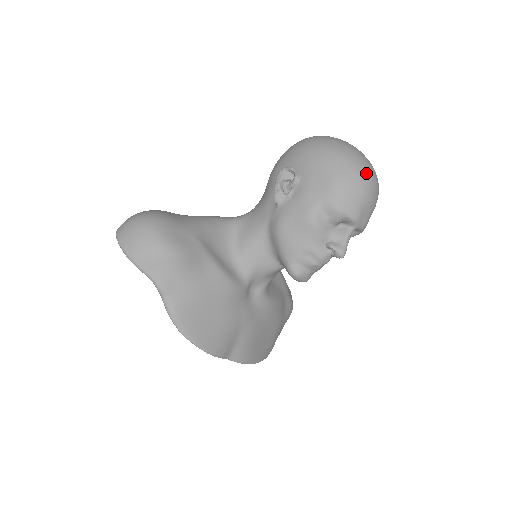
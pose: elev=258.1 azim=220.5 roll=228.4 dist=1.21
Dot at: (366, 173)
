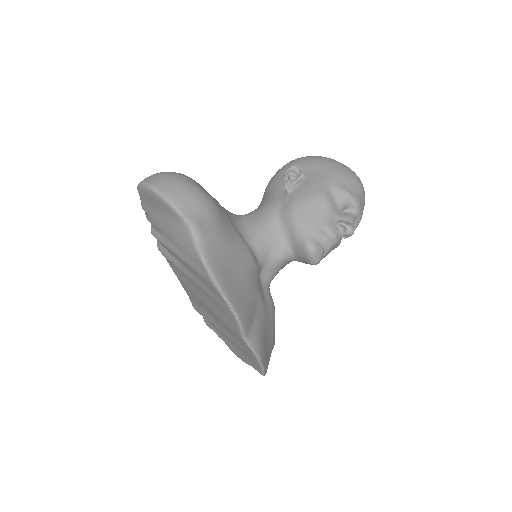
Dot at: occluded
